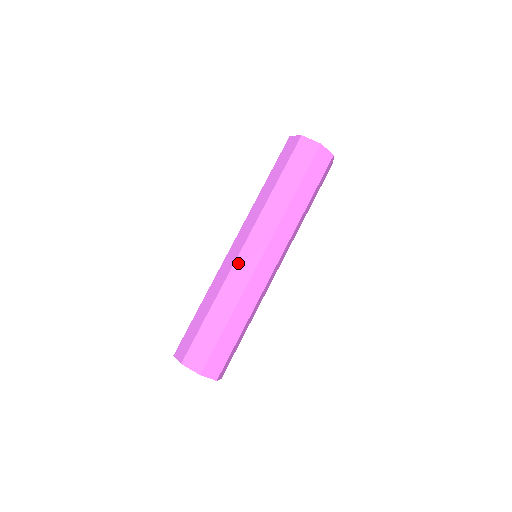
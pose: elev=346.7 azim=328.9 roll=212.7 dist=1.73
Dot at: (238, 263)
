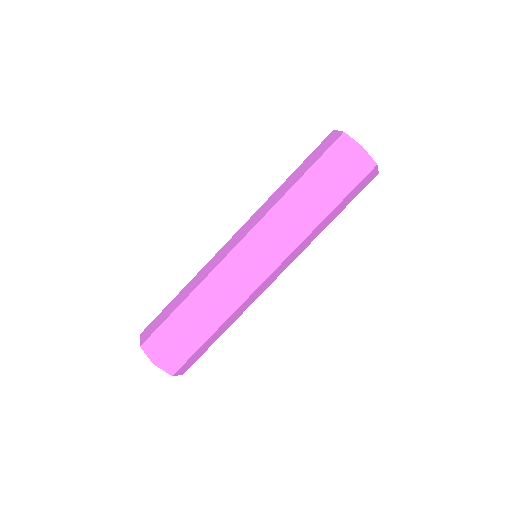
Dot at: (222, 249)
